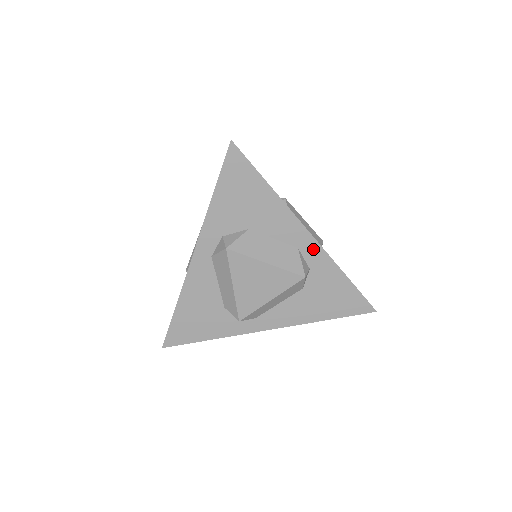
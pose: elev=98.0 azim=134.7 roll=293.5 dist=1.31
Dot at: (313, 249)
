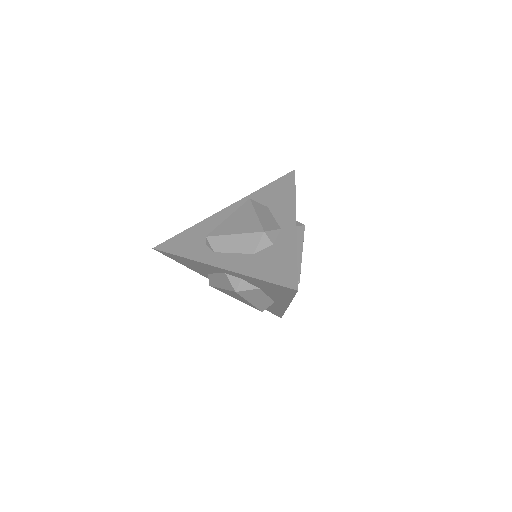
Dot at: (282, 306)
